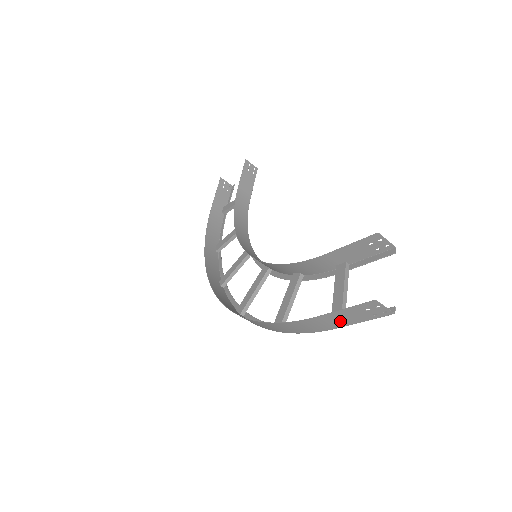
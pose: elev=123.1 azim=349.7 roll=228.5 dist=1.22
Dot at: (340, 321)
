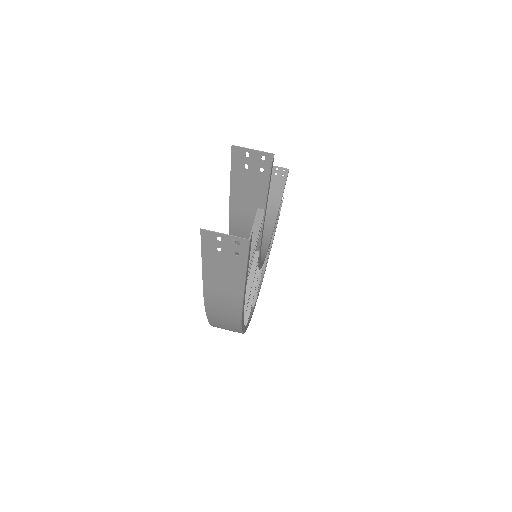
Dot at: (228, 283)
